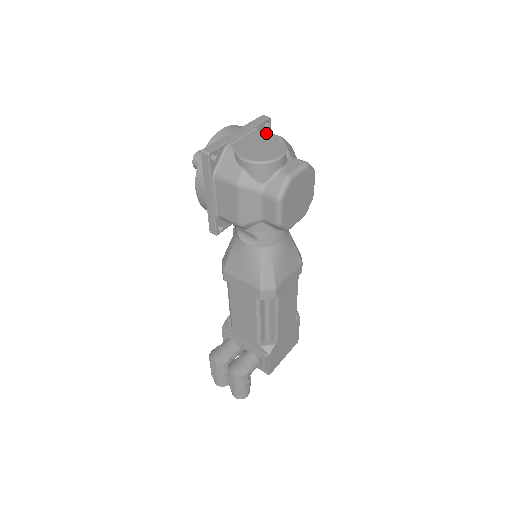
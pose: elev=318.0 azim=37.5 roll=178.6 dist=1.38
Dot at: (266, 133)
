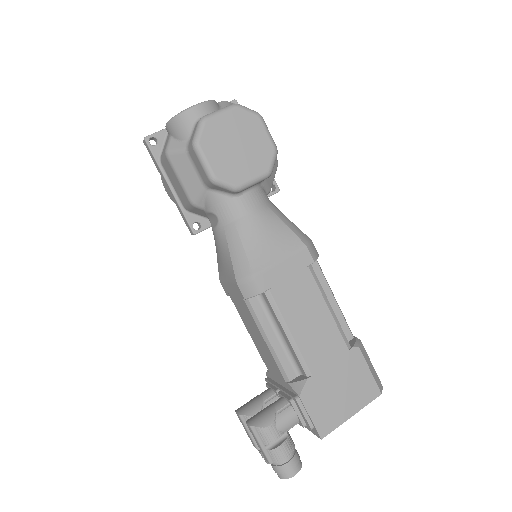
Dot at: occluded
